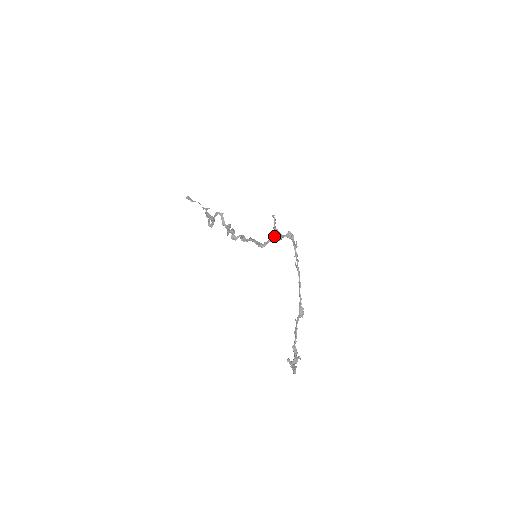
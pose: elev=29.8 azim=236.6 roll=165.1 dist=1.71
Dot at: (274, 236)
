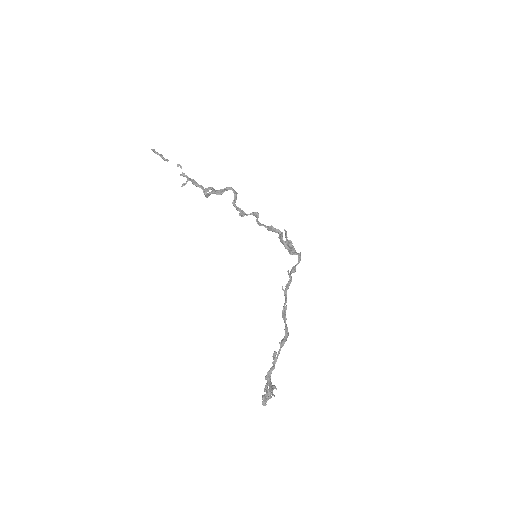
Dot at: occluded
